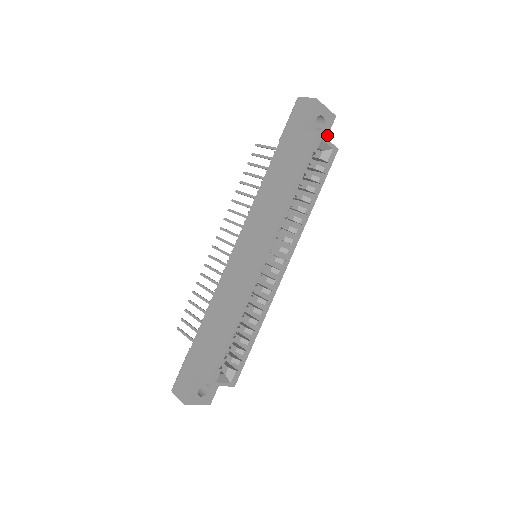
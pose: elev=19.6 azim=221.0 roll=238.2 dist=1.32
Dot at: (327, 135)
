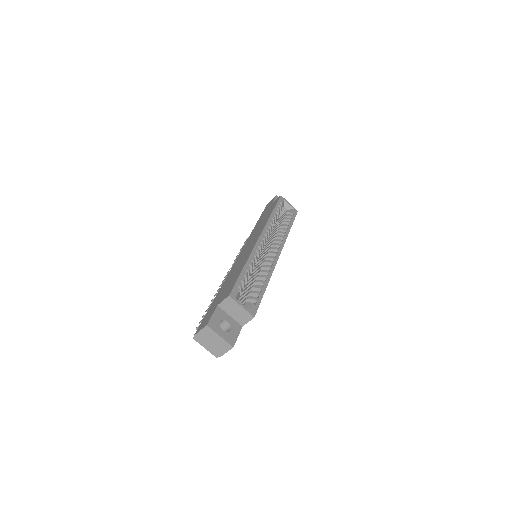
Dot at: occluded
